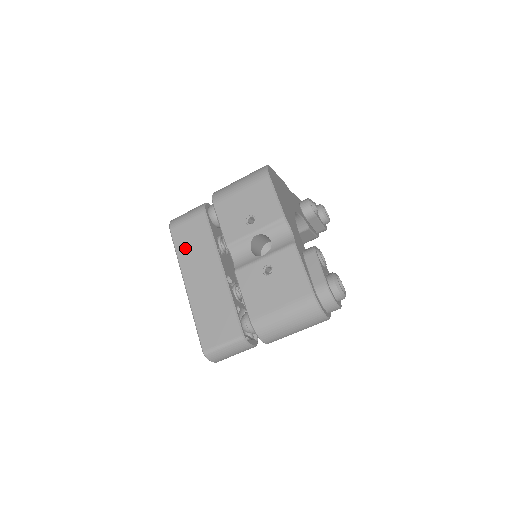
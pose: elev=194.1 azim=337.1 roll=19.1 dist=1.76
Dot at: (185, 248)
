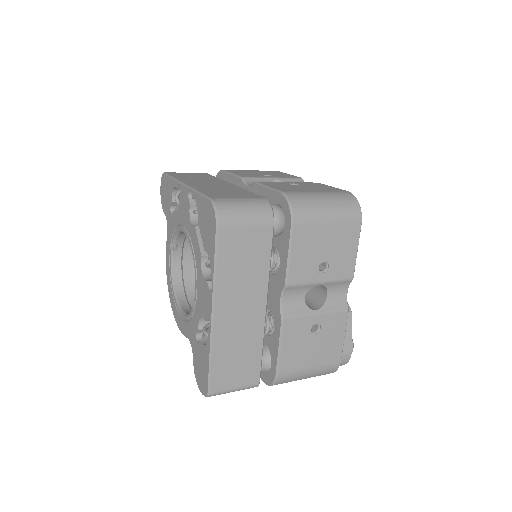
Dot at: (231, 264)
